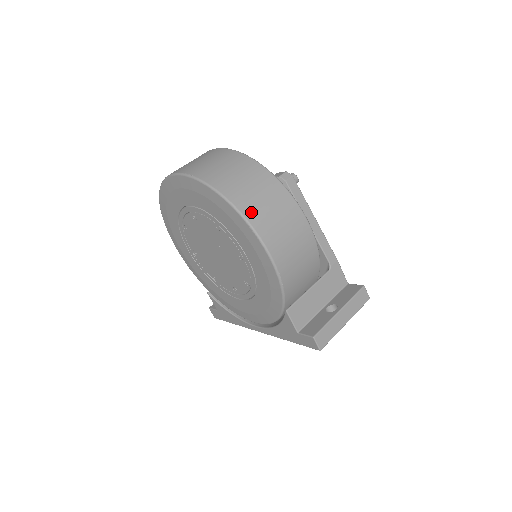
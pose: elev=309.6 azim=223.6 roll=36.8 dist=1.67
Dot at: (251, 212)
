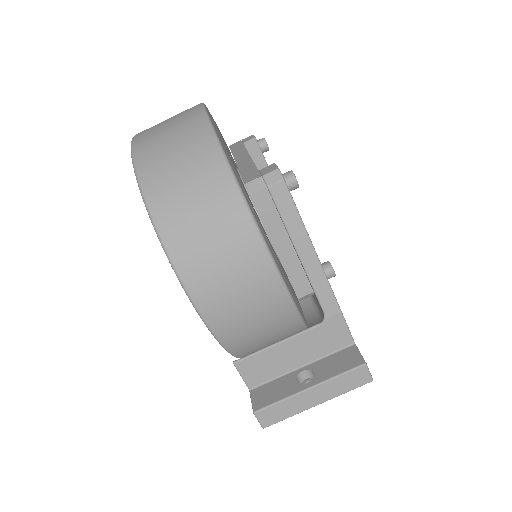
Dot at: (176, 238)
